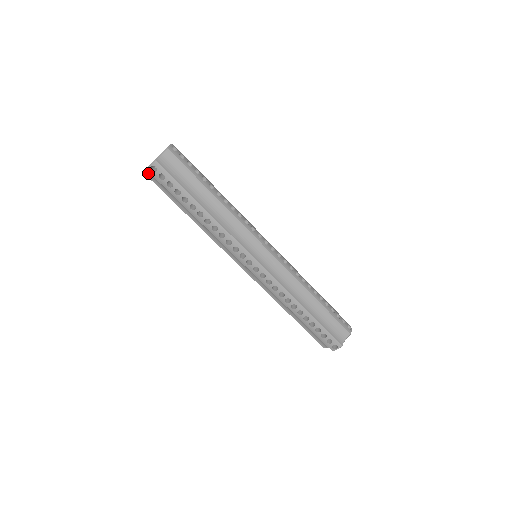
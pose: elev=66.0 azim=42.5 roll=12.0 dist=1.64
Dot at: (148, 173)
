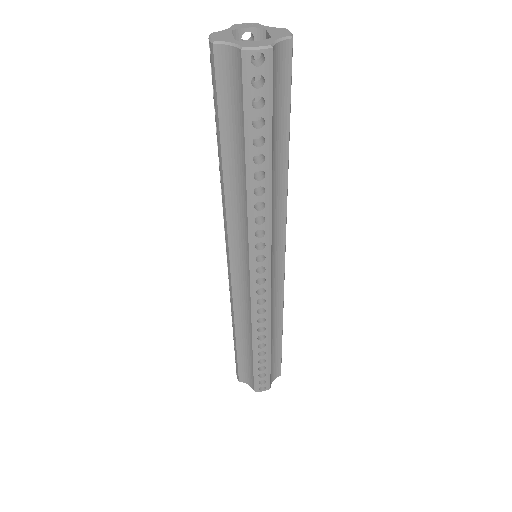
Dot at: (223, 51)
